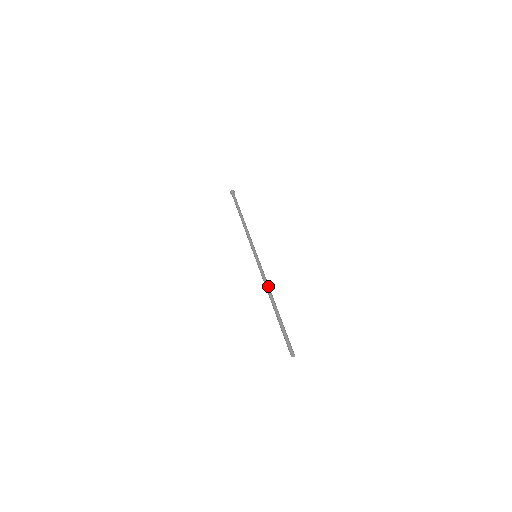
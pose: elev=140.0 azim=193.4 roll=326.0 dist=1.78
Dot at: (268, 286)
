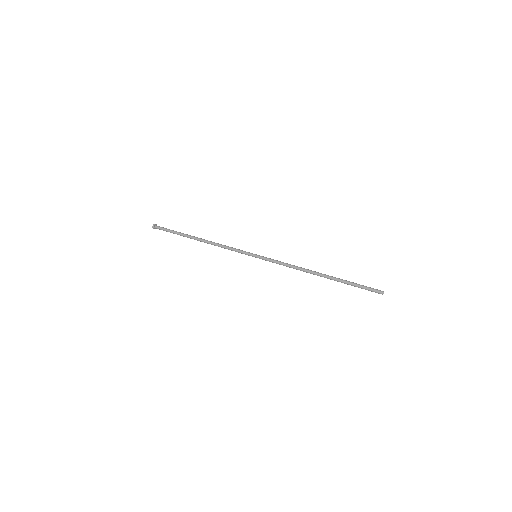
Dot at: (301, 267)
